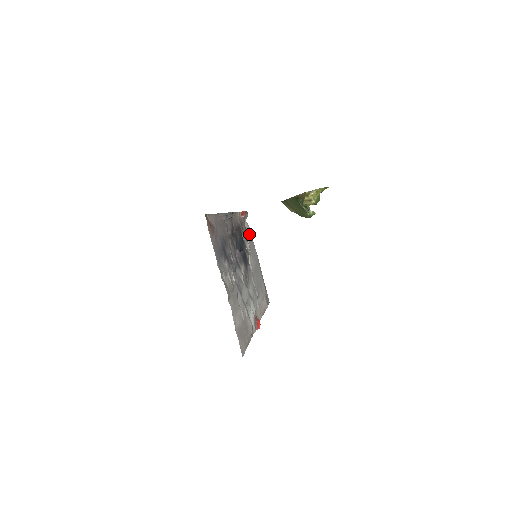
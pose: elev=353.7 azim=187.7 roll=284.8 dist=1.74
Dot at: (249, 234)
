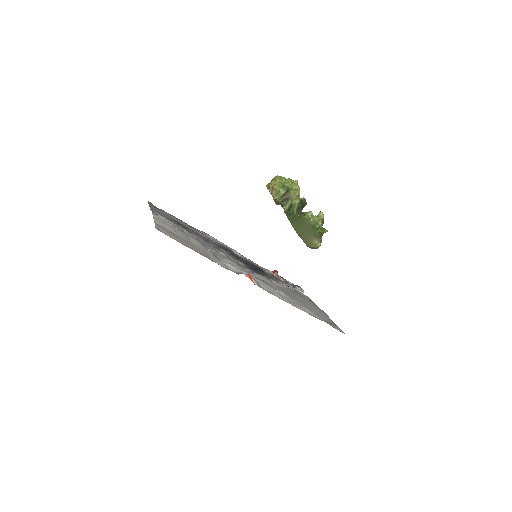
Dot at: occluded
